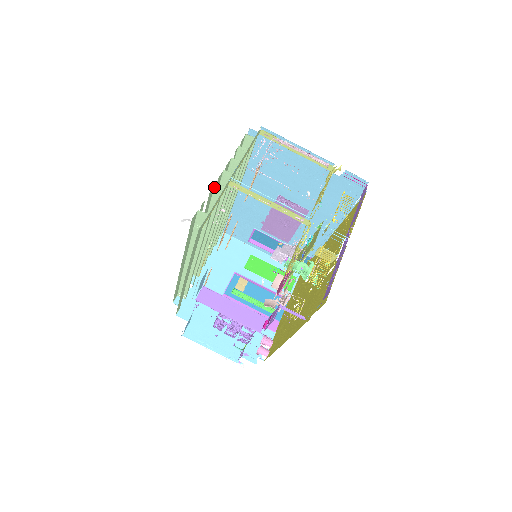
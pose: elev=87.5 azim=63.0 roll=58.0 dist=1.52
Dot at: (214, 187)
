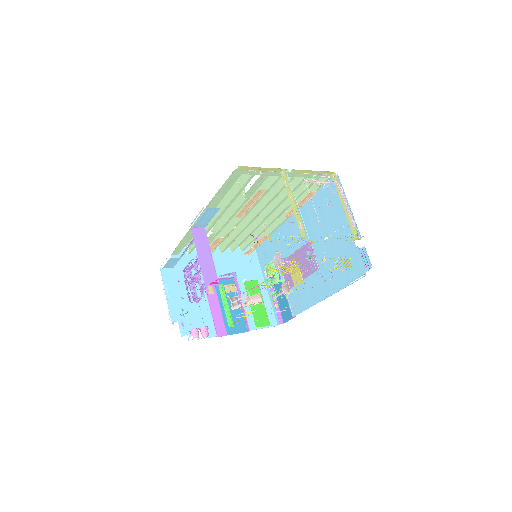
Dot at: occluded
